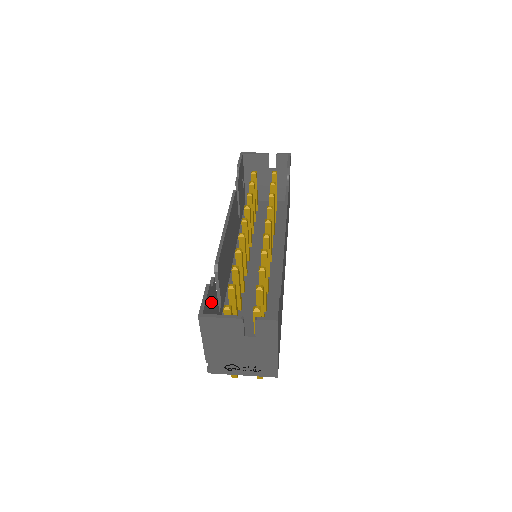
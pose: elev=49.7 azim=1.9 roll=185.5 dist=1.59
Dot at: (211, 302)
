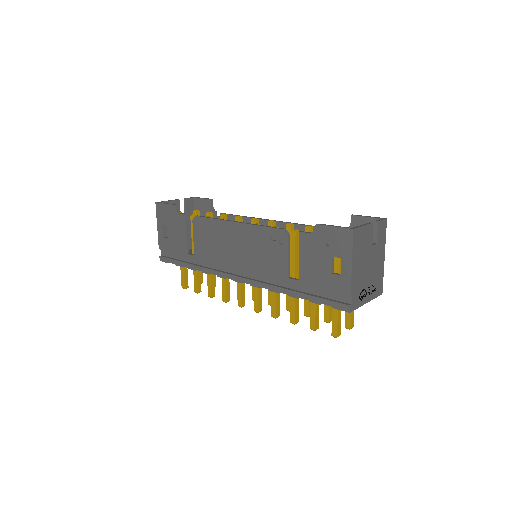
Dot at: (321, 244)
